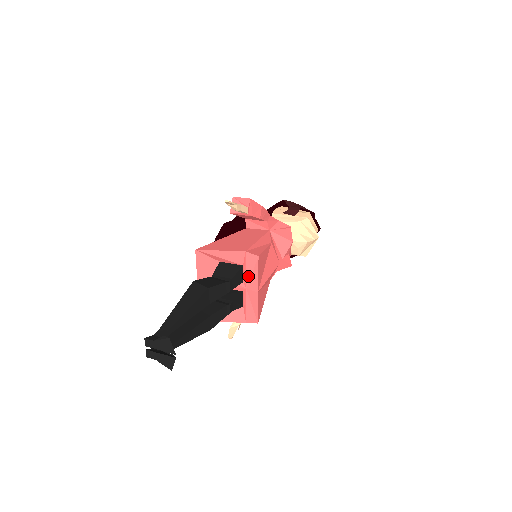
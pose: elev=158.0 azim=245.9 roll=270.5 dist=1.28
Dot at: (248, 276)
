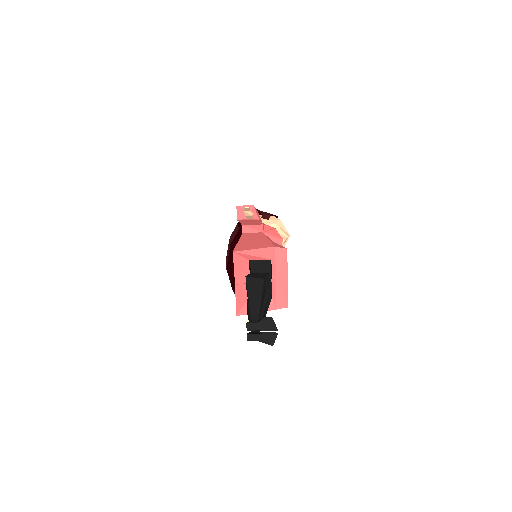
Dot at: (278, 268)
